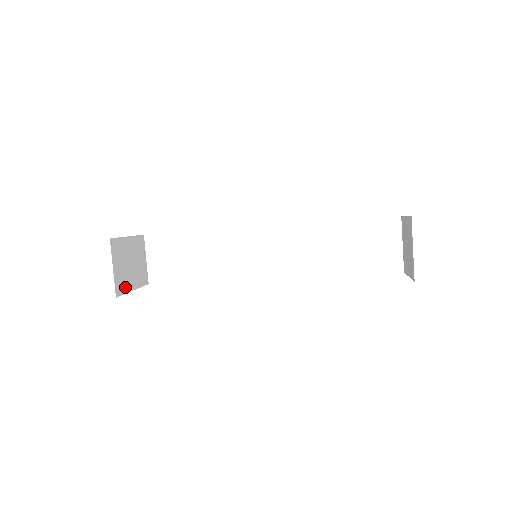
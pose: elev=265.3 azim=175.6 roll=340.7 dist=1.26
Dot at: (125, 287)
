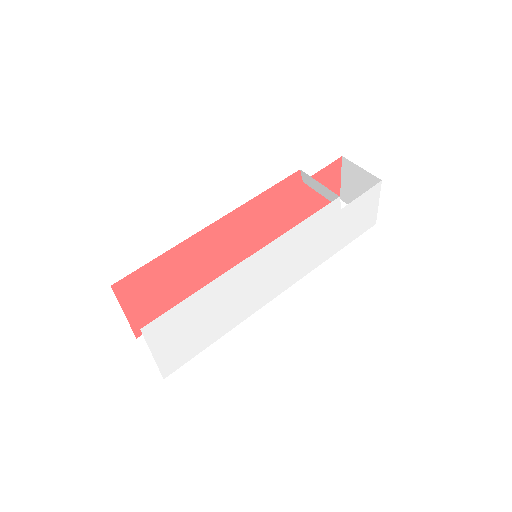
Dot at: occluded
